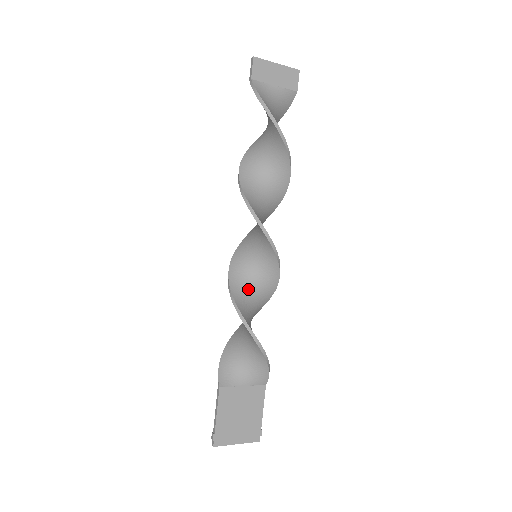
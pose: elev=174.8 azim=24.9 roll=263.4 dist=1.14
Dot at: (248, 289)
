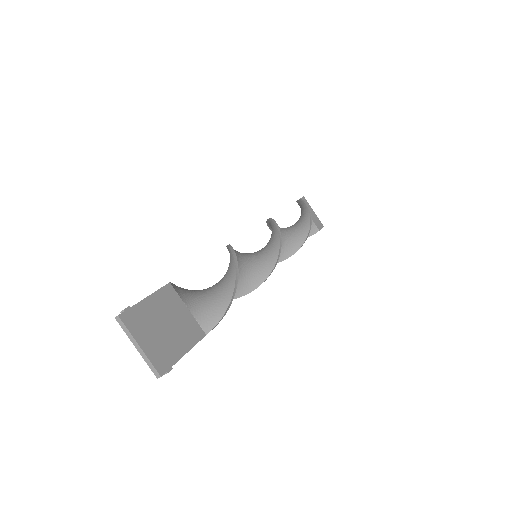
Dot at: (240, 261)
